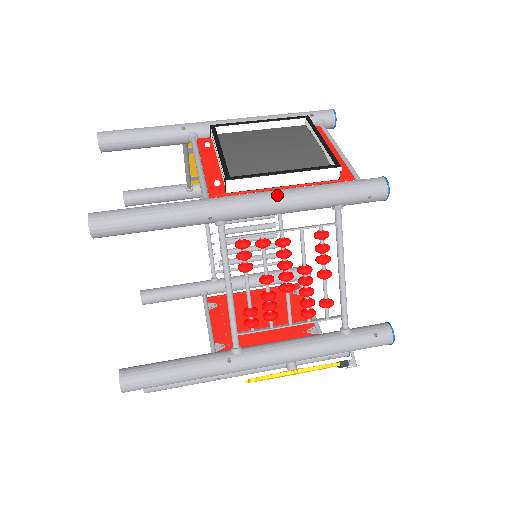
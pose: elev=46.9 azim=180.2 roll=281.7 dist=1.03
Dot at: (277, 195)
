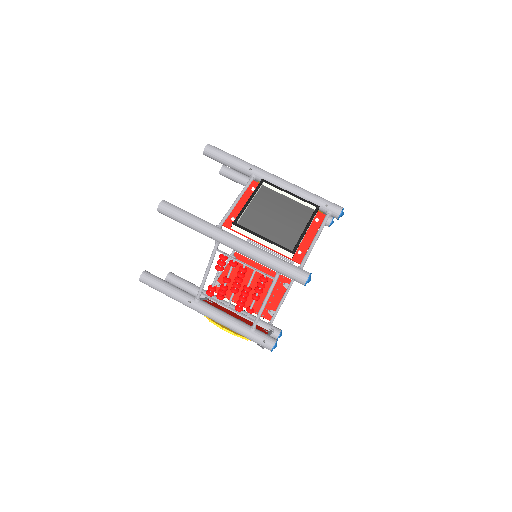
Dot at: (249, 248)
